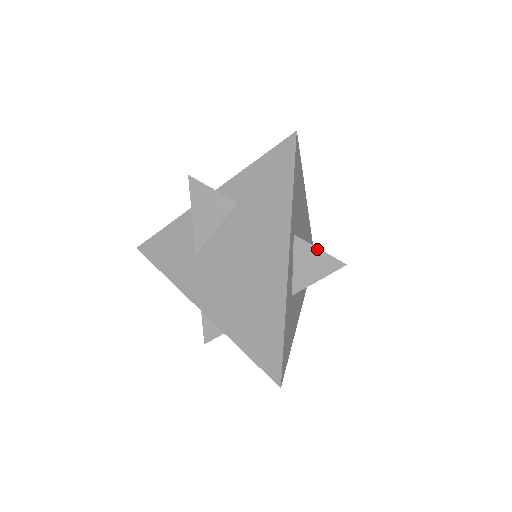
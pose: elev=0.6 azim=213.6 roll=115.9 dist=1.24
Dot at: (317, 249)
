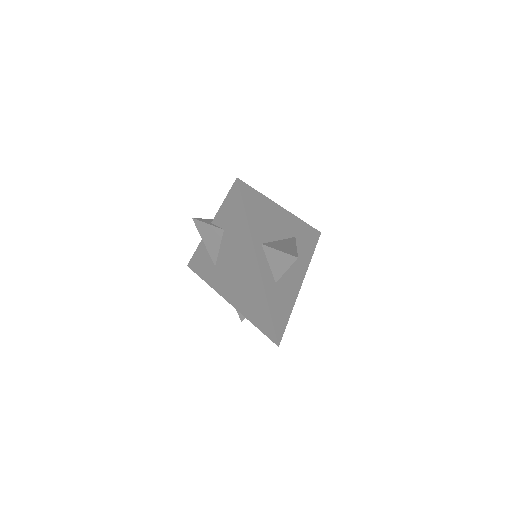
Dot at: (277, 251)
